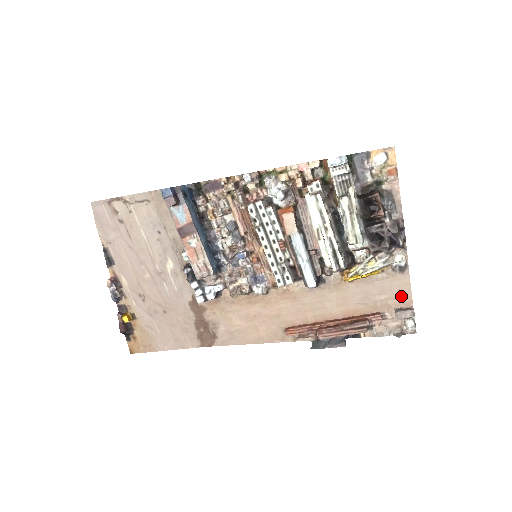
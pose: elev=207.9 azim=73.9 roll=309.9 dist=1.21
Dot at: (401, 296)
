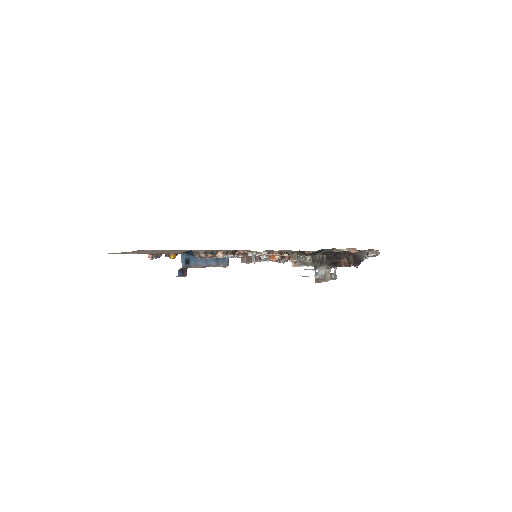
Dot at: occluded
